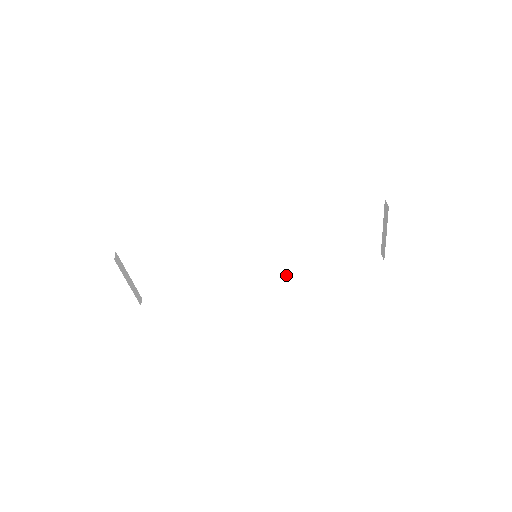
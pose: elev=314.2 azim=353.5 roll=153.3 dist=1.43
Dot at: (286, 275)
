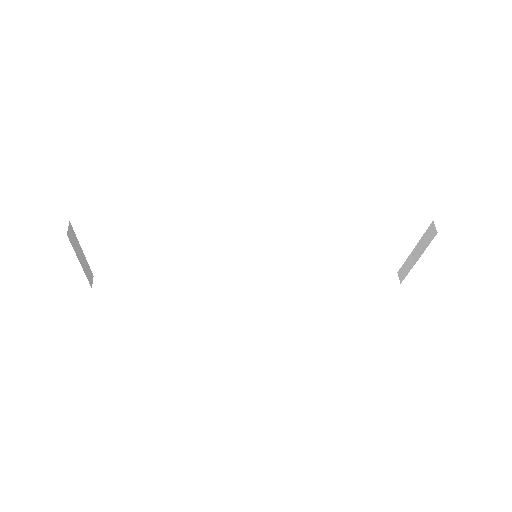
Dot at: (283, 280)
